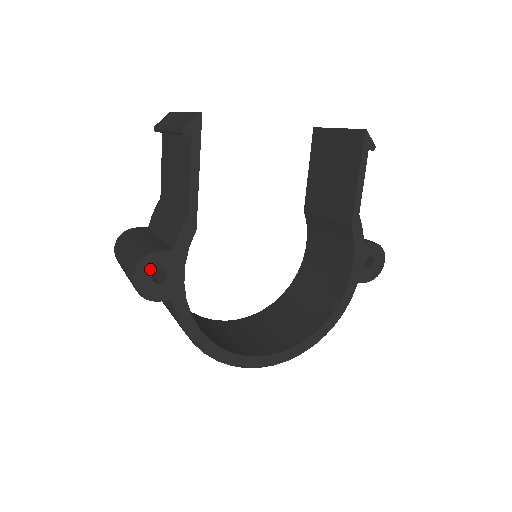
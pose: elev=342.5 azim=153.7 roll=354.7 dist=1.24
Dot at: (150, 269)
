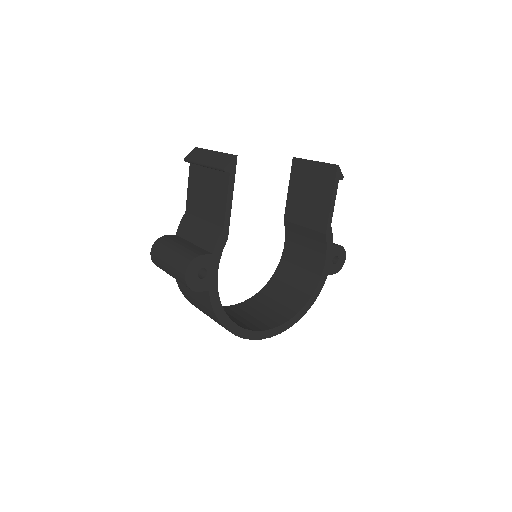
Dot at: (196, 268)
